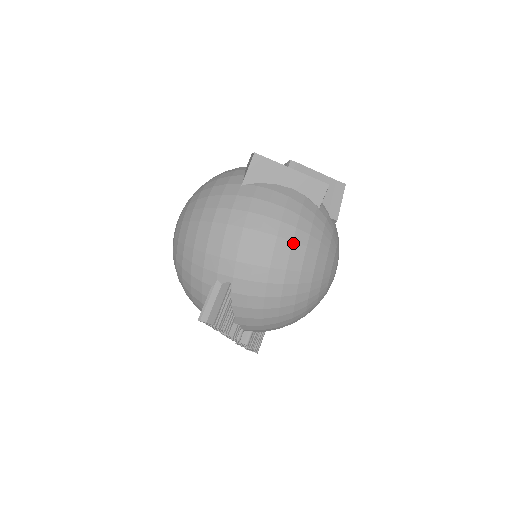
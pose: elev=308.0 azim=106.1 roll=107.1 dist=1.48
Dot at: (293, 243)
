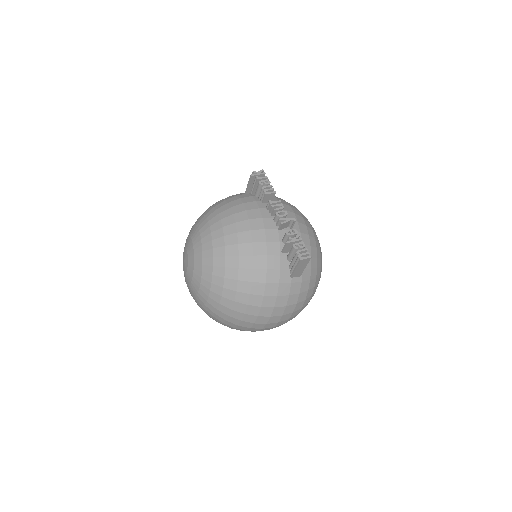
Dot at: occluded
